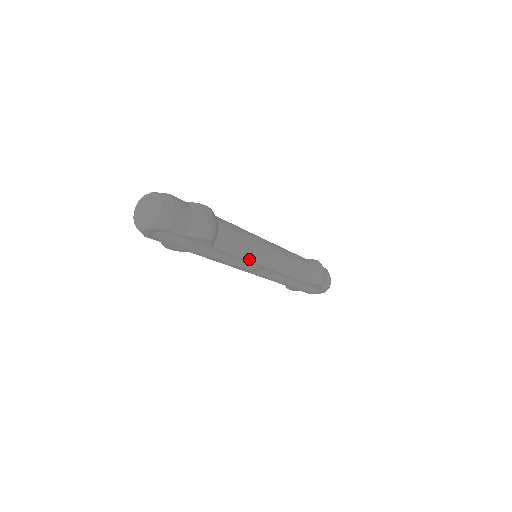
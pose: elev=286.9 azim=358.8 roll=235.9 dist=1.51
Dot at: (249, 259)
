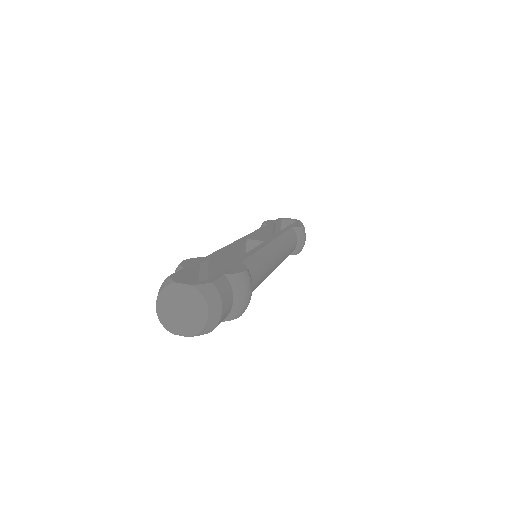
Dot at: occluded
